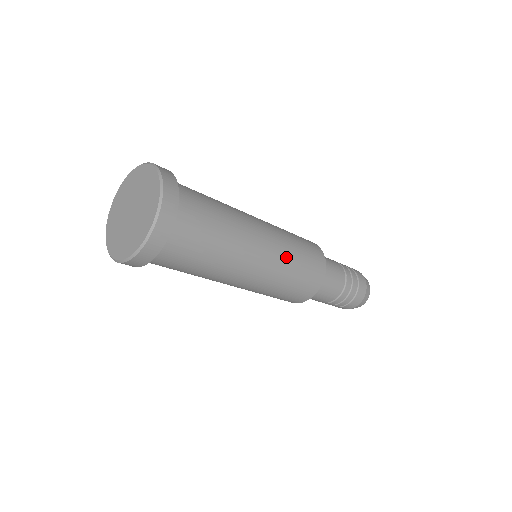
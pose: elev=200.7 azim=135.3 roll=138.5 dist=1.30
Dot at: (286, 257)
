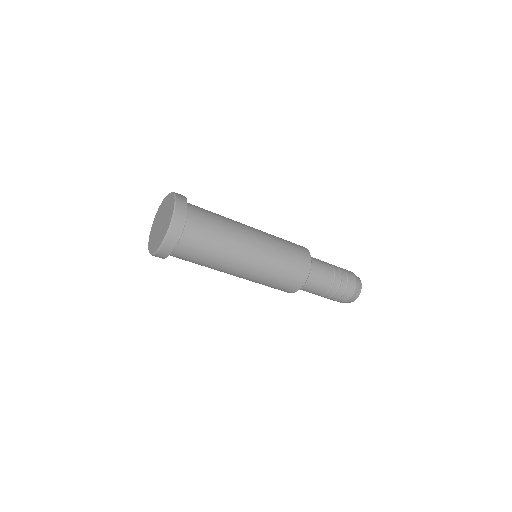
Dot at: (271, 262)
